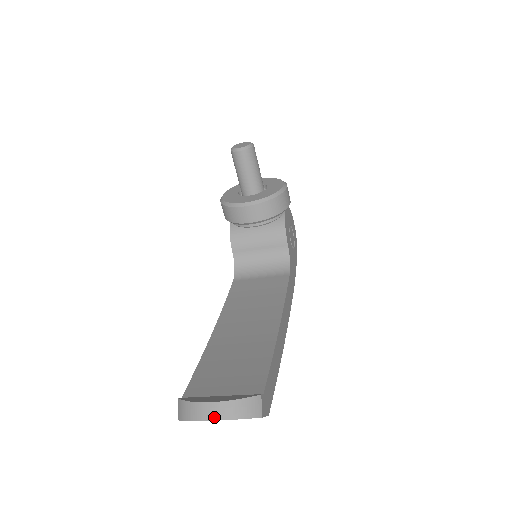
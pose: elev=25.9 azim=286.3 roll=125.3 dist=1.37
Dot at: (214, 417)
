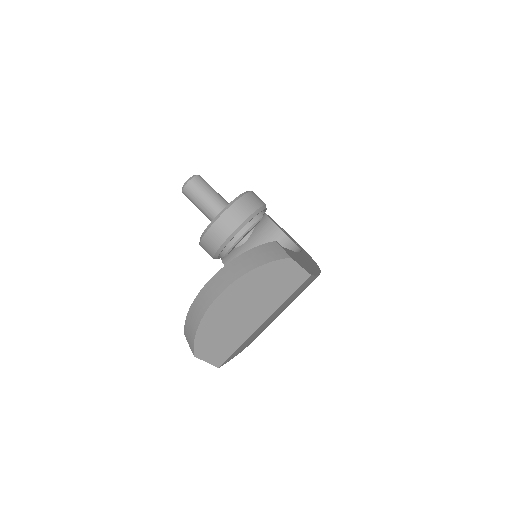
Dot at: (222, 287)
